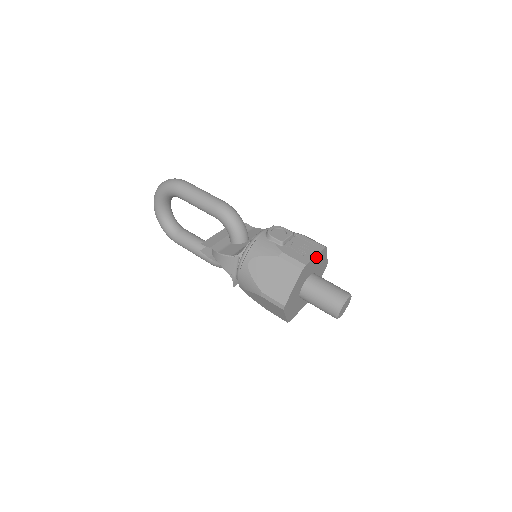
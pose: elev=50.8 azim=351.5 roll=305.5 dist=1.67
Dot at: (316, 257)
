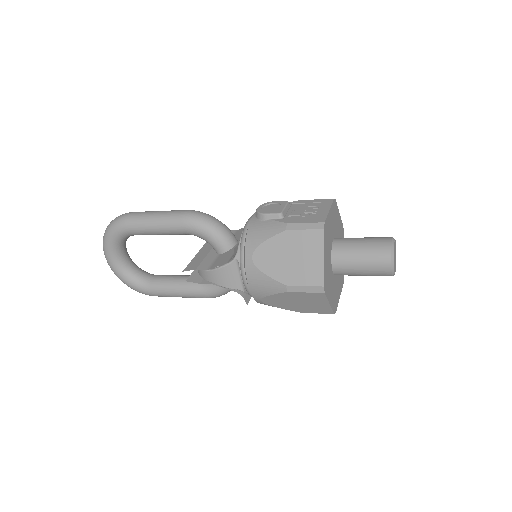
Dot at: (330, 213)
